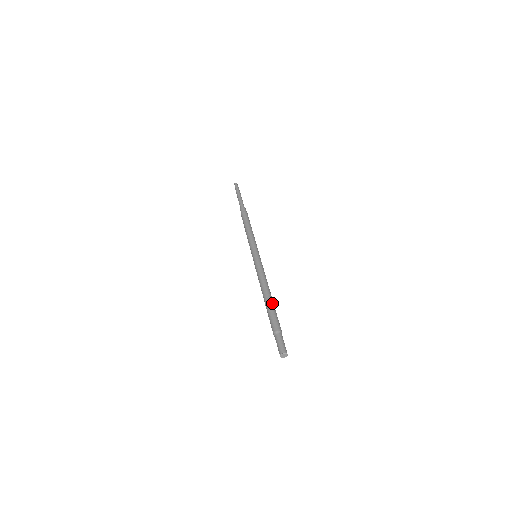
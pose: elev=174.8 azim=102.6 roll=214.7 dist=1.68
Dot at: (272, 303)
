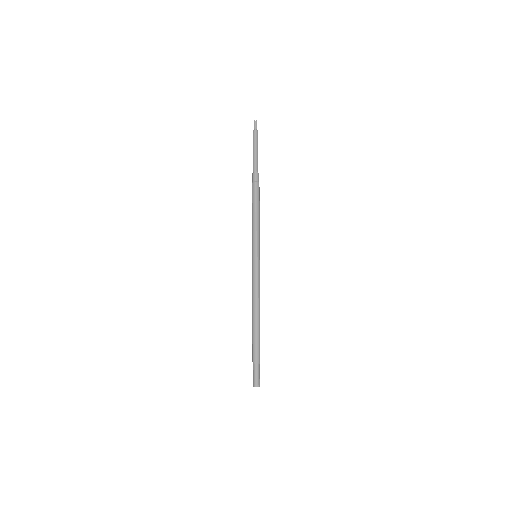
Dot at: (258, 328)
